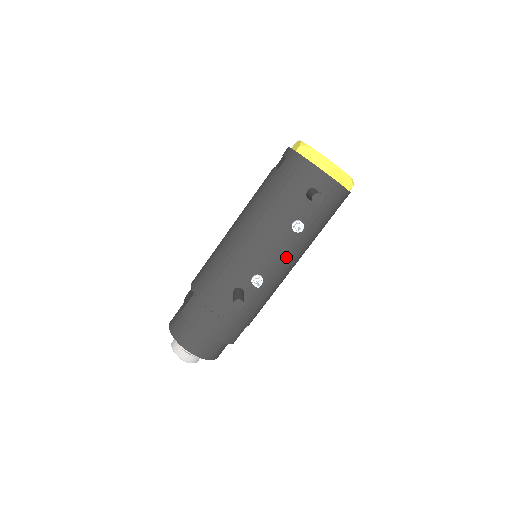
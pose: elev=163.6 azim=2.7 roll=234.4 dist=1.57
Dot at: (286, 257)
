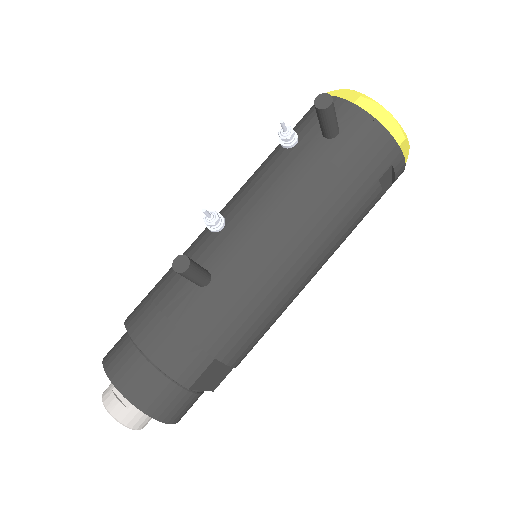
Dot at: (286, 228)
